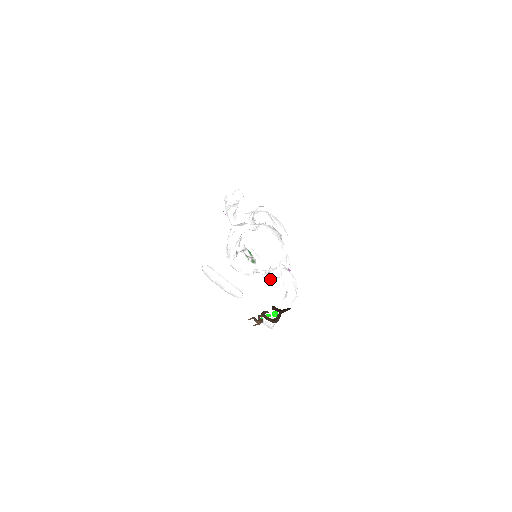
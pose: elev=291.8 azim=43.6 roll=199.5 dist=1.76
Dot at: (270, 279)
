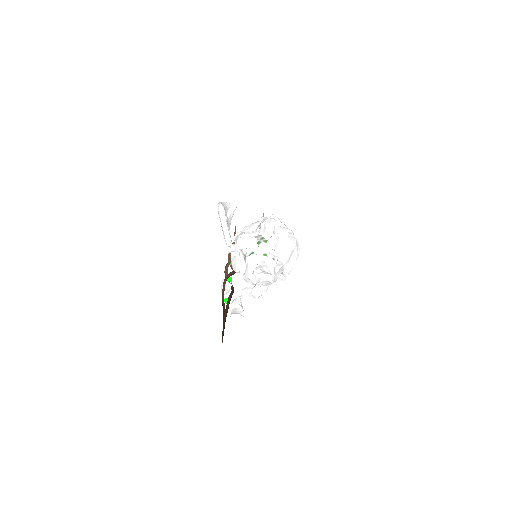
Dot at: (231, 312)
